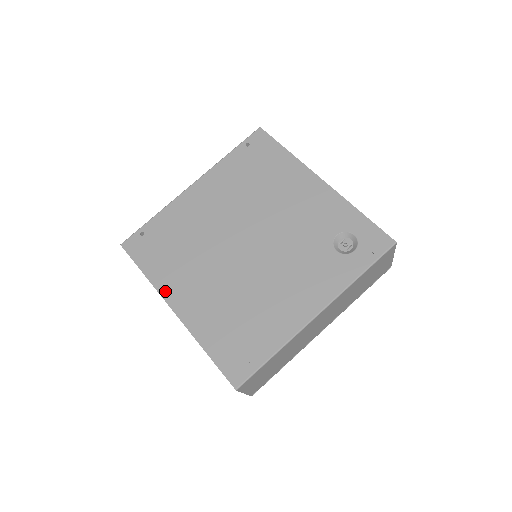
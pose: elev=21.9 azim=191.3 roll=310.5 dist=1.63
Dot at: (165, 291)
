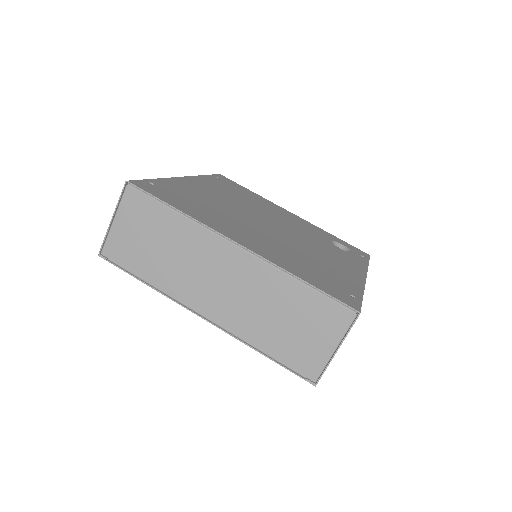
Dot at: (216, 228)
